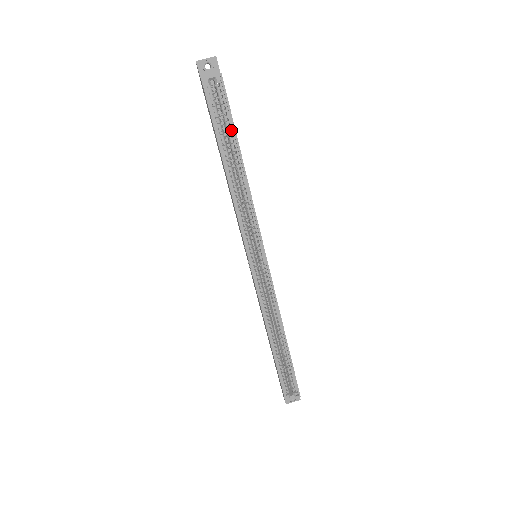
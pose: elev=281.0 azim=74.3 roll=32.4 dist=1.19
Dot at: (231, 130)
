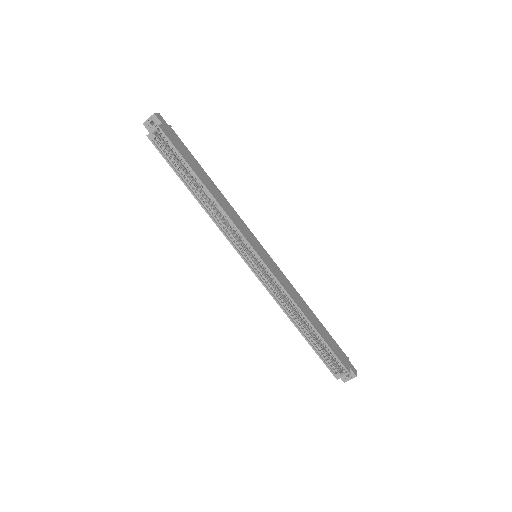
Dot at: occluded
